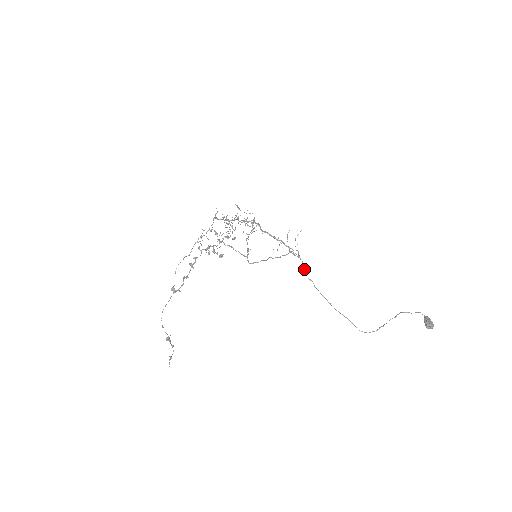
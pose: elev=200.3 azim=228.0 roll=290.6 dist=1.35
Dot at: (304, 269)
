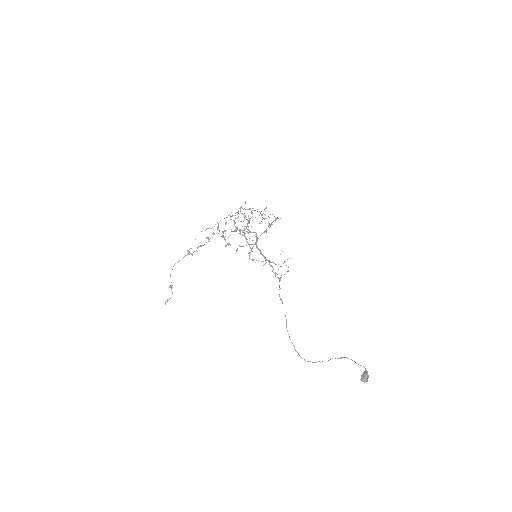
Dot at: (279, 289)
